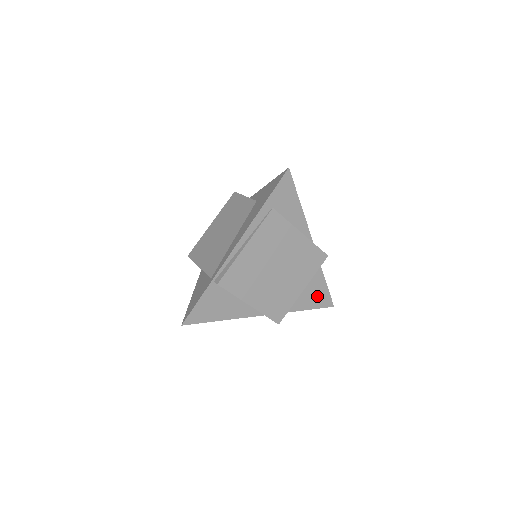
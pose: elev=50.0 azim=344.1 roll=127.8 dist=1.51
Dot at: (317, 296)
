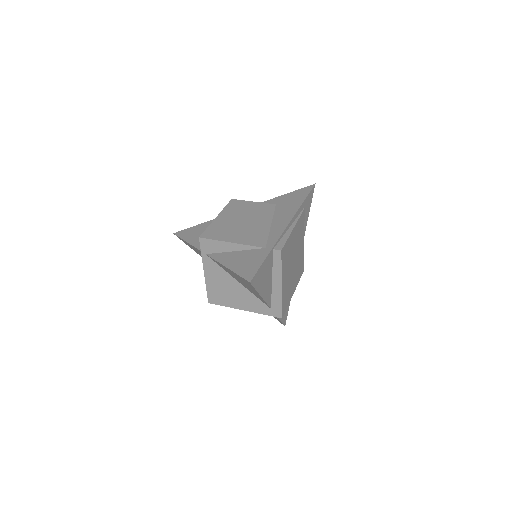
Dot at: occluded
